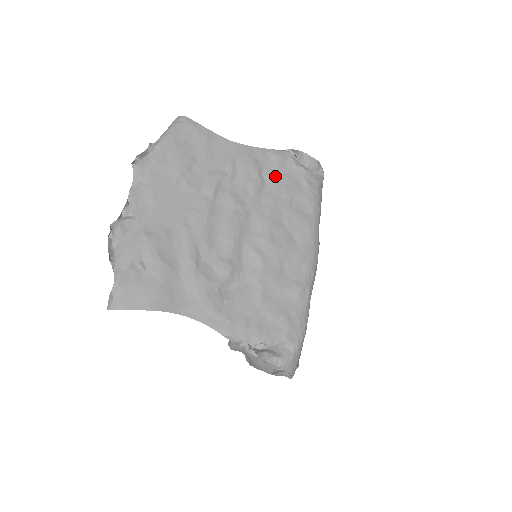
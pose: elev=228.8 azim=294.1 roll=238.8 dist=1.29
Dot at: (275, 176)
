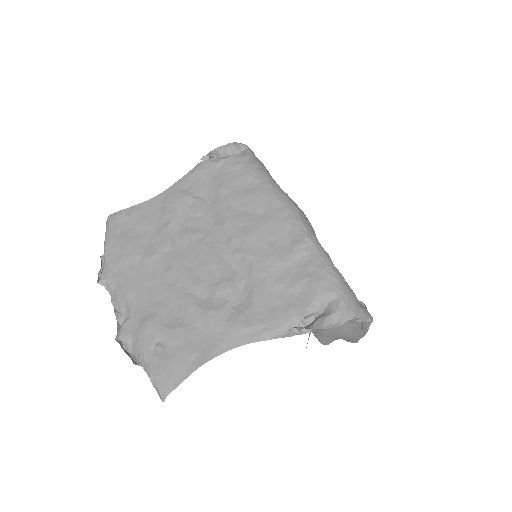
Dot at: (207, 186)
